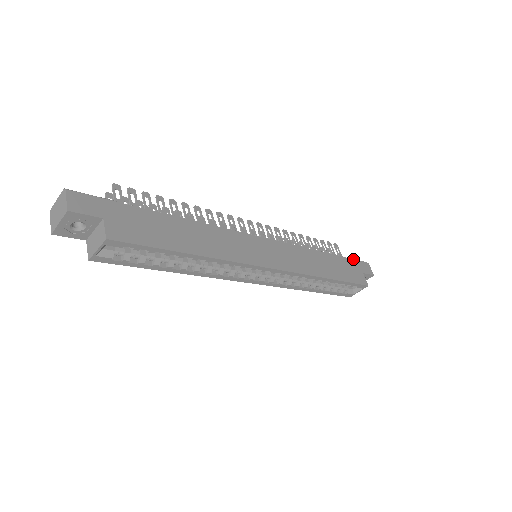
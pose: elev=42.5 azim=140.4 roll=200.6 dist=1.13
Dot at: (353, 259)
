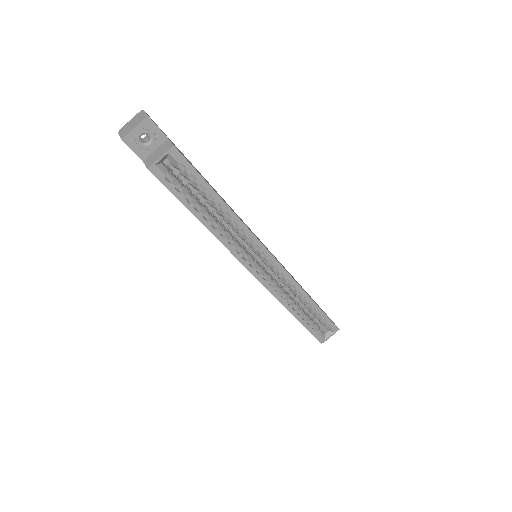
Dot at: occluded
